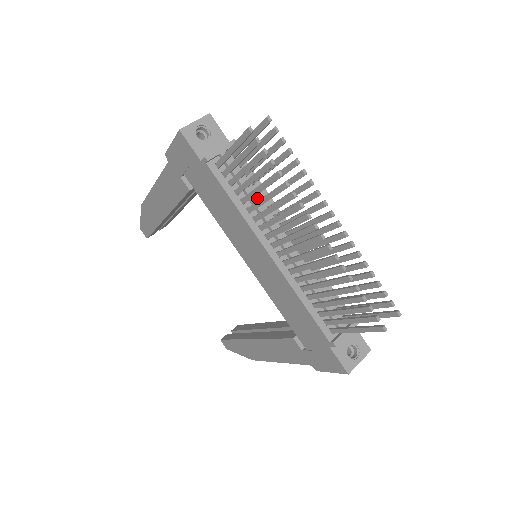
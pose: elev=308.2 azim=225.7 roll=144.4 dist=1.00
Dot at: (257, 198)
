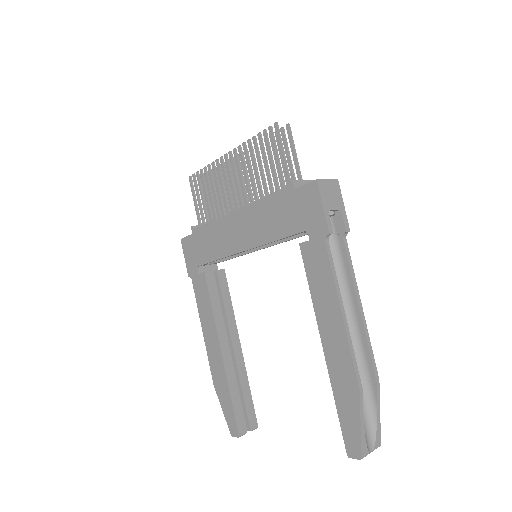
Dot at: occluded
